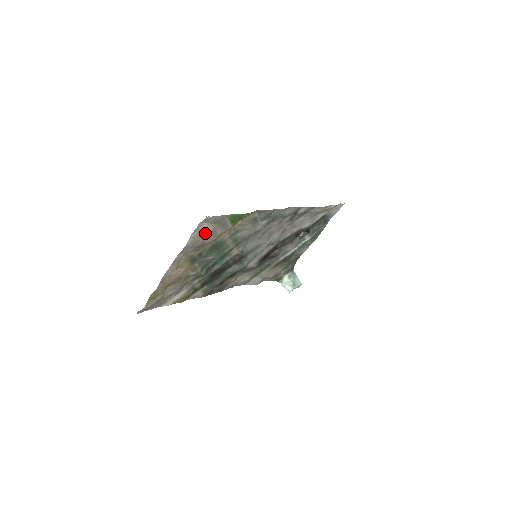
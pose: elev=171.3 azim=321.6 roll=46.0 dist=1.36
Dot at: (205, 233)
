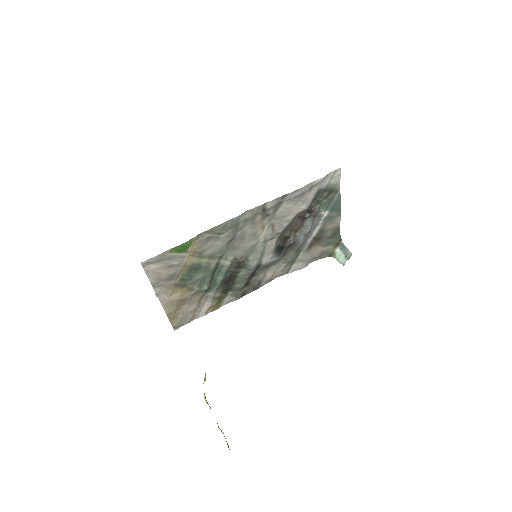
Dot at: (160, 269)
